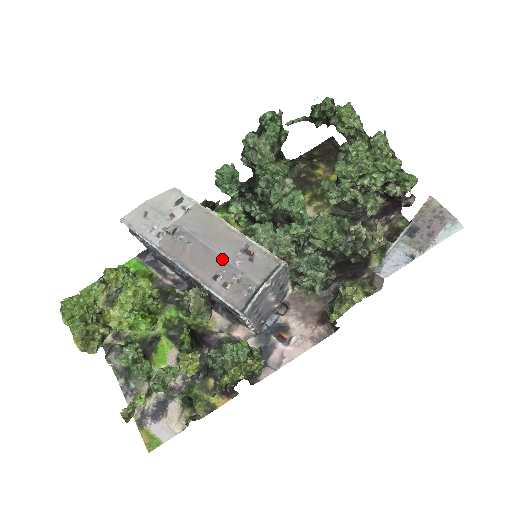
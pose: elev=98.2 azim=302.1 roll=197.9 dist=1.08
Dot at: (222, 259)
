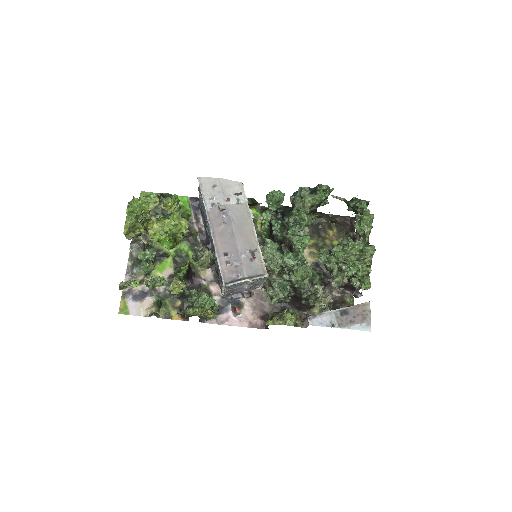
Dot at: (237, 247)
